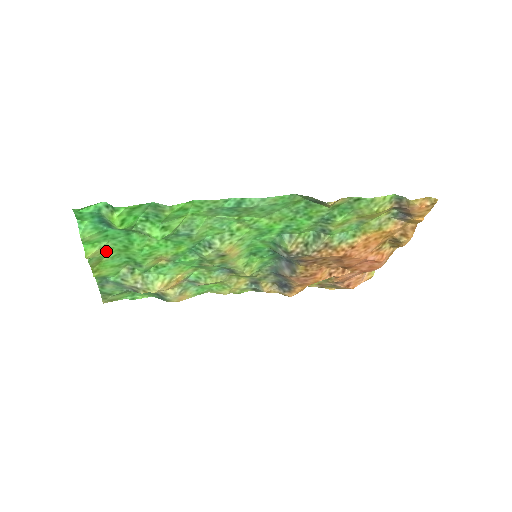
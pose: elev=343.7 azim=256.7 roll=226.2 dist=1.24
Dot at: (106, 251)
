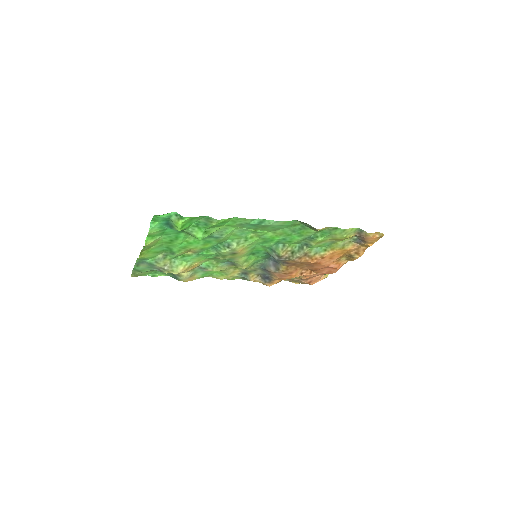
Dot at: (157, 242)
